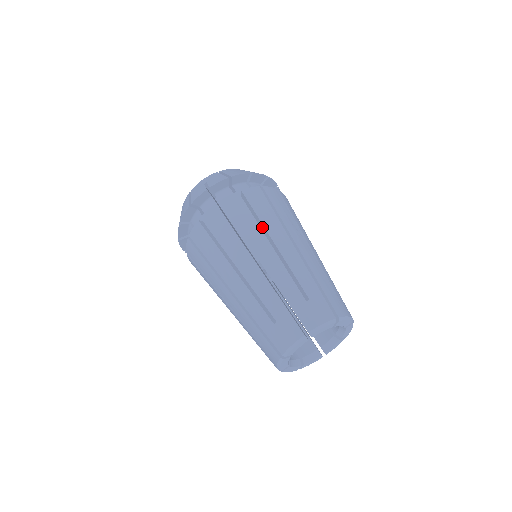
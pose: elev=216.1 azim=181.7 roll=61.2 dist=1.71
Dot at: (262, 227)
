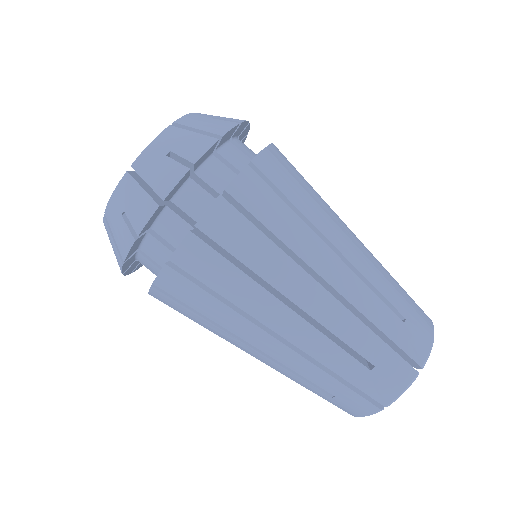
Dot at: (302, 221)
